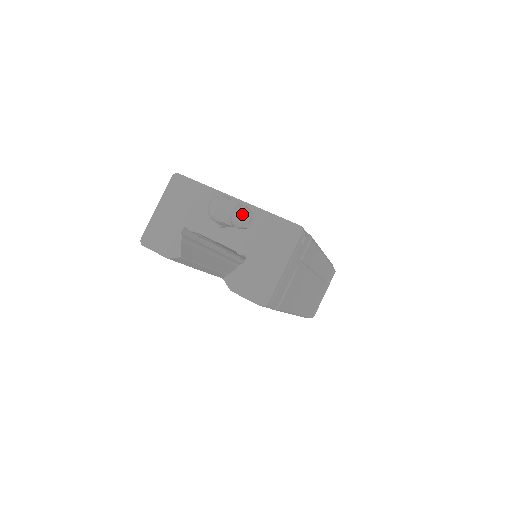
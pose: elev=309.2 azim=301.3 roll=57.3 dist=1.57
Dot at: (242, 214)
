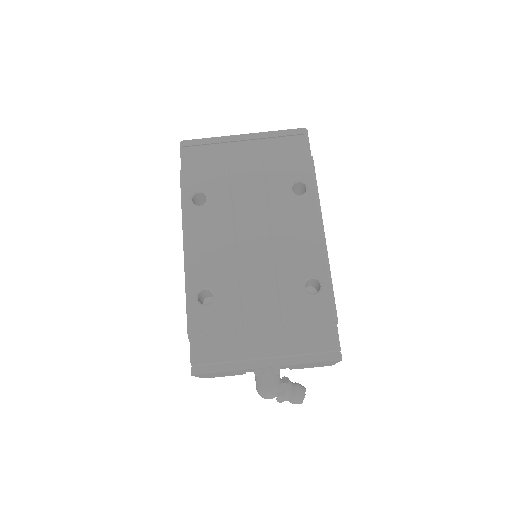
Dot at: occluded
